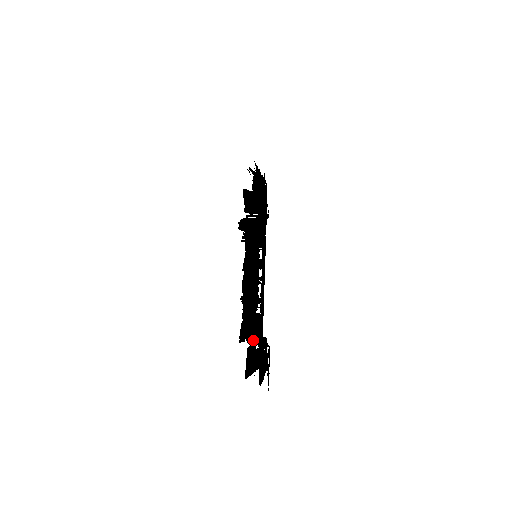
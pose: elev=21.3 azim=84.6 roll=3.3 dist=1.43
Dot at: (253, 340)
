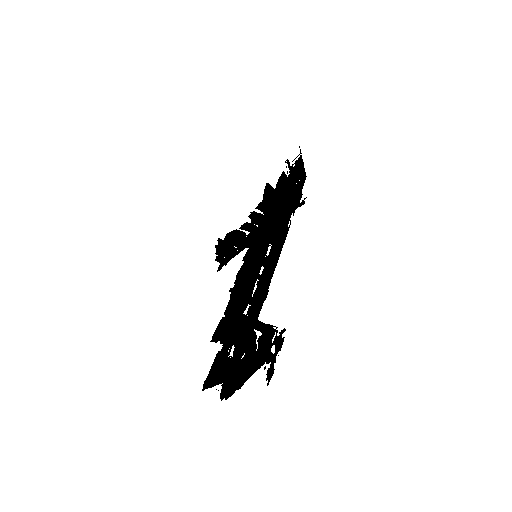
Dot at: (251, 326)
